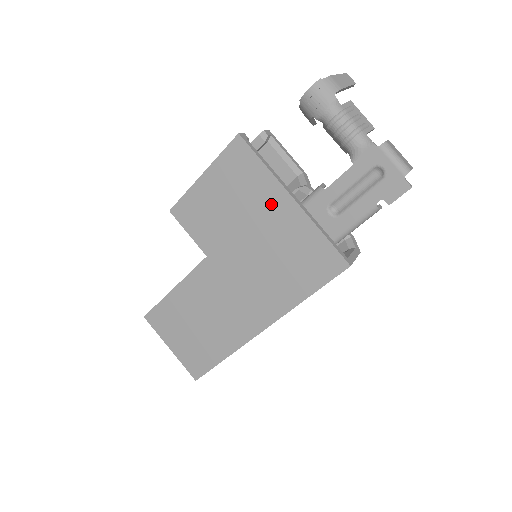
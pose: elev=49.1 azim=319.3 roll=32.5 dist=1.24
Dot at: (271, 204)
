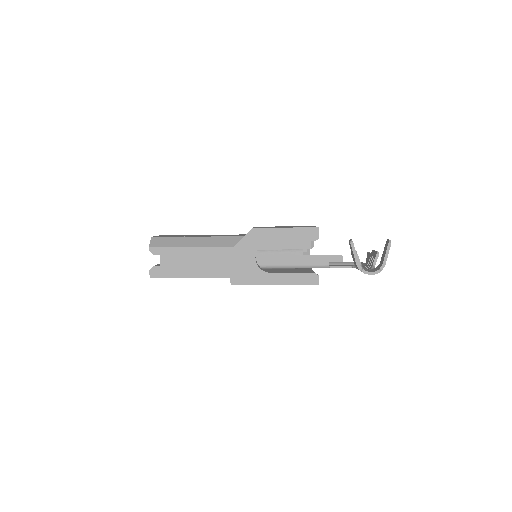
Dot at: occluded
